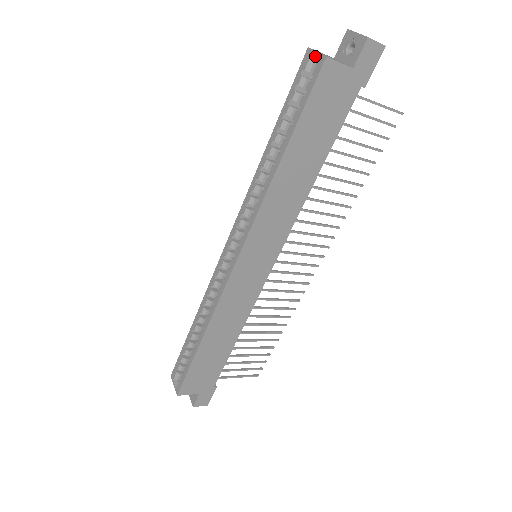
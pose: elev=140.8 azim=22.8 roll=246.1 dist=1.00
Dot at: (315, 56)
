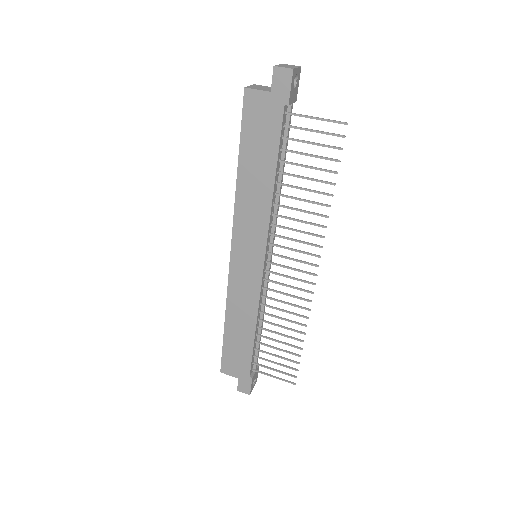
Dot at: occluded
